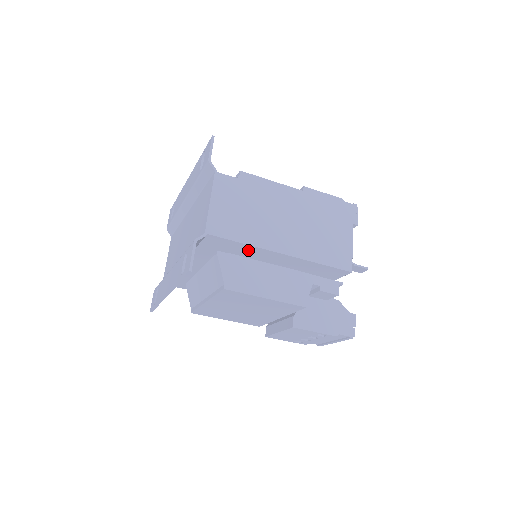
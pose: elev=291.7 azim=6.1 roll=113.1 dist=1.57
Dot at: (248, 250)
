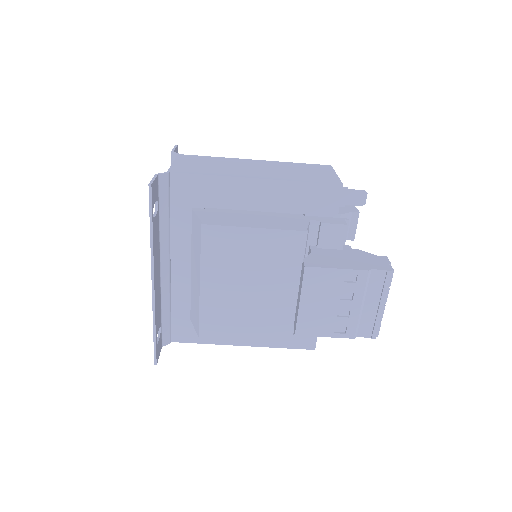
Dot at: (220, 189)
